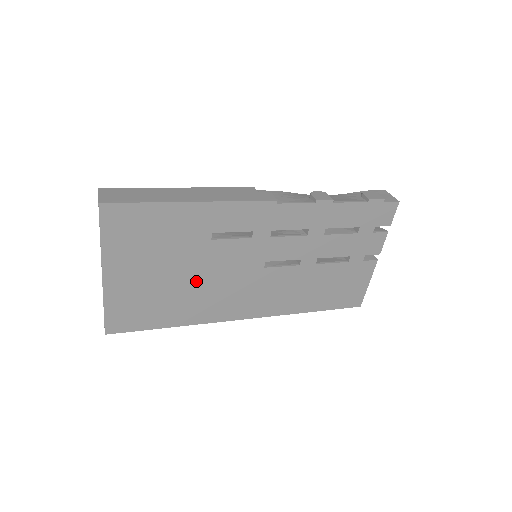
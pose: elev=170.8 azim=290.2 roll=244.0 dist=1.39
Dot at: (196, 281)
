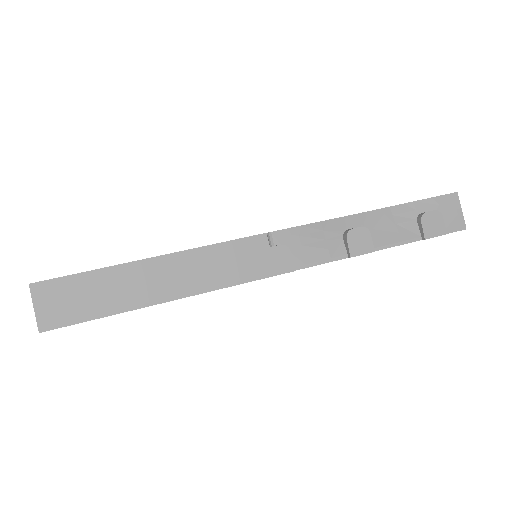
Dot at: occluded
